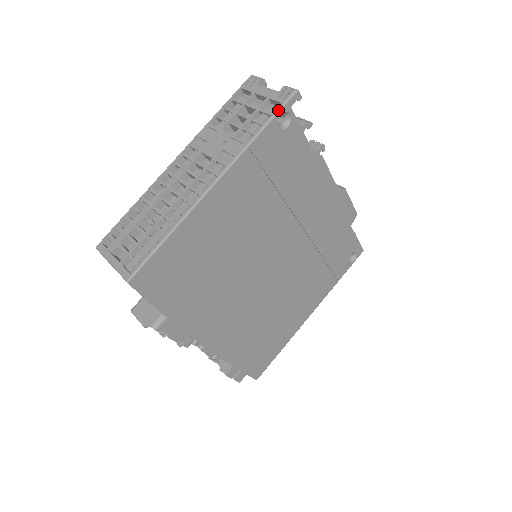
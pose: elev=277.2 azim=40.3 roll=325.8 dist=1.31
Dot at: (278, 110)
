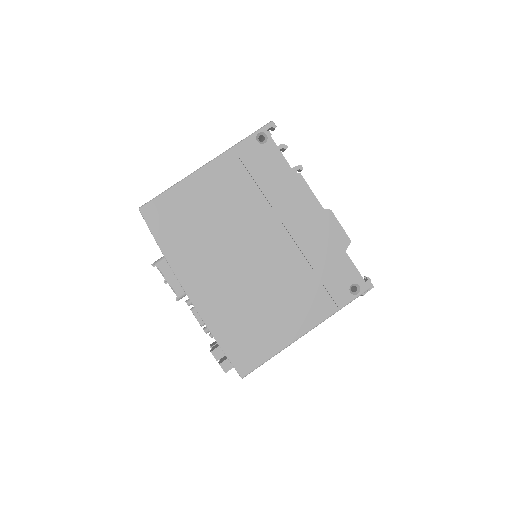
Dot at: (257, 130)
